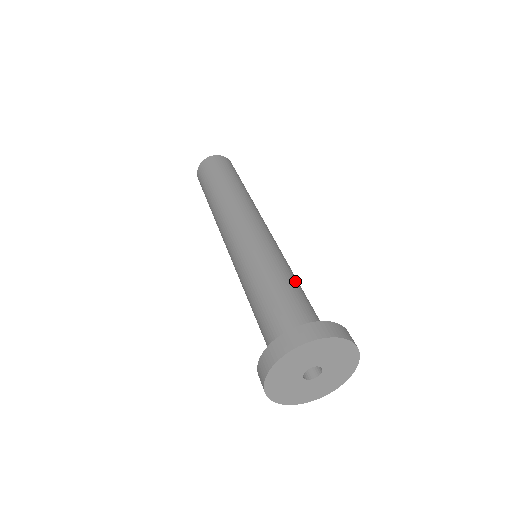
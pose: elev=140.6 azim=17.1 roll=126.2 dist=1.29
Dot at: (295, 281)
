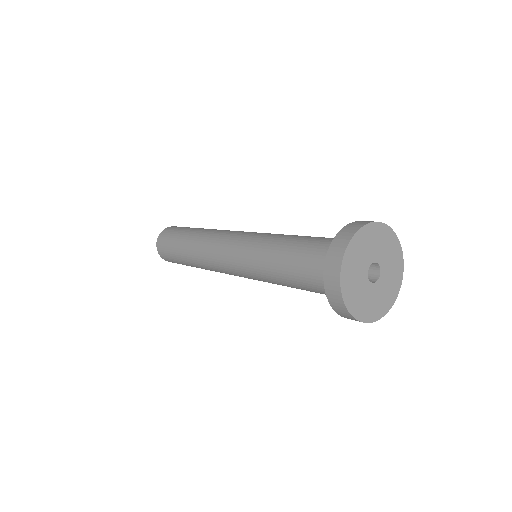
Dot at: occluded
